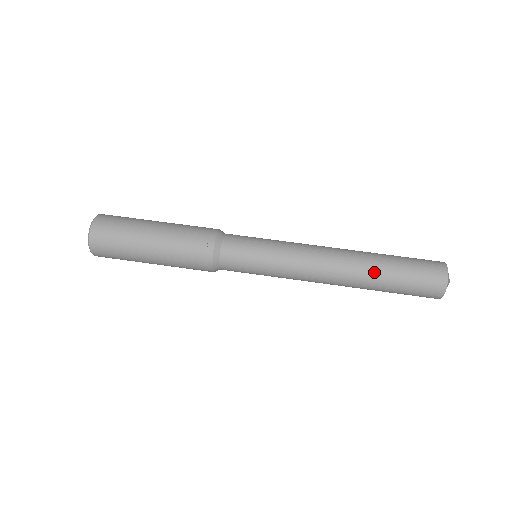
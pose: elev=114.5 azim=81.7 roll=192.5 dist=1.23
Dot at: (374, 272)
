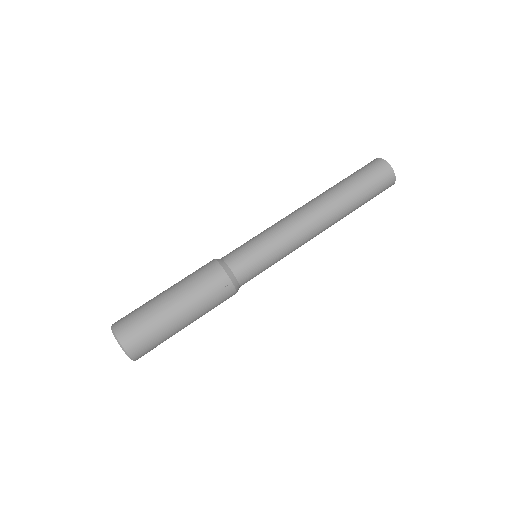
Dot at: (348, 207)
